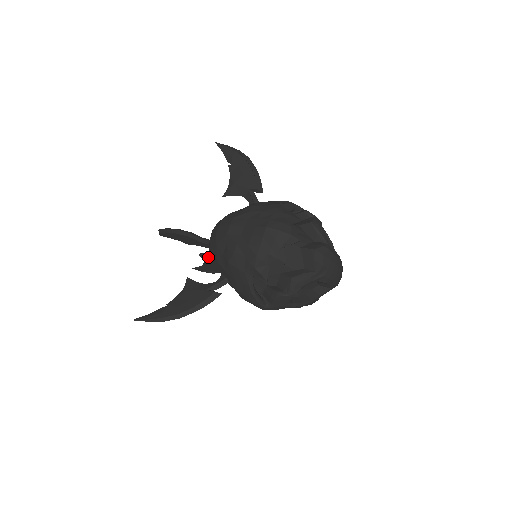
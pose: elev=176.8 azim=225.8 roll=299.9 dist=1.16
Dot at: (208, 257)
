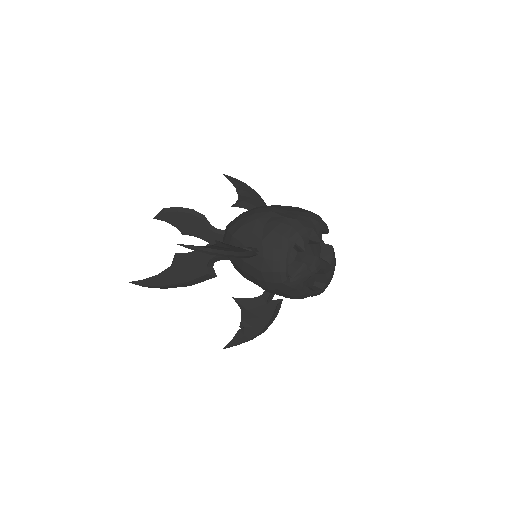
Dot at: (187, 257)
